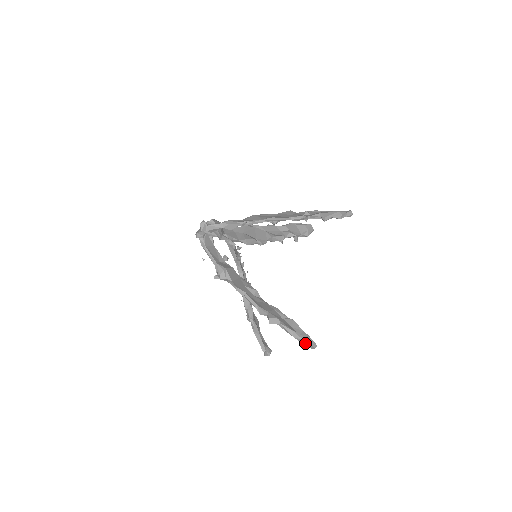
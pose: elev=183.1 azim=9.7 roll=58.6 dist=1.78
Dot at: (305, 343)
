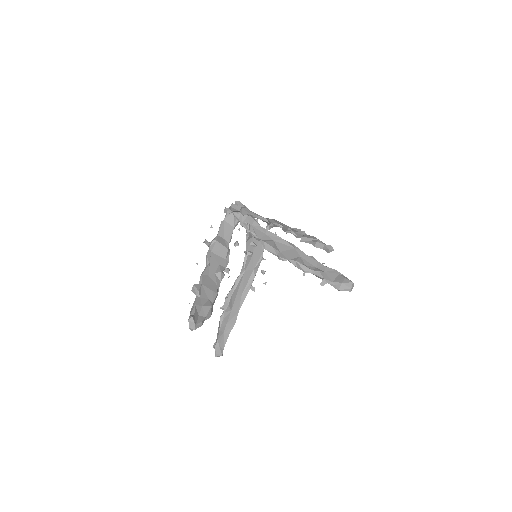
Dot at: (189, 319)
